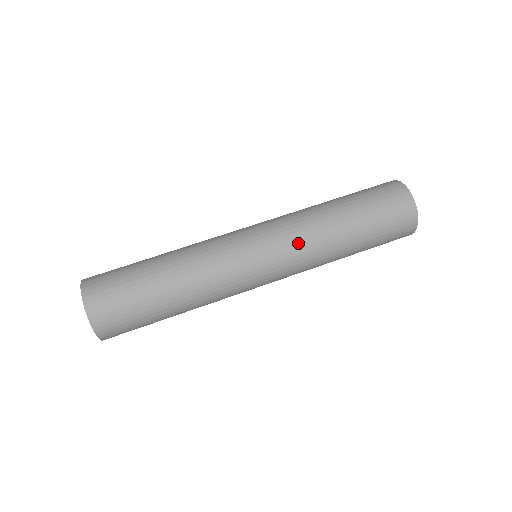
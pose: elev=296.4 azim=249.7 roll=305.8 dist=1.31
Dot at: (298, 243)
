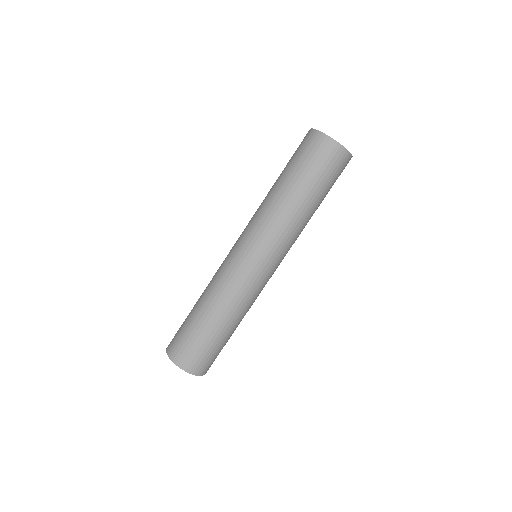
Dot at: (279, 237)
